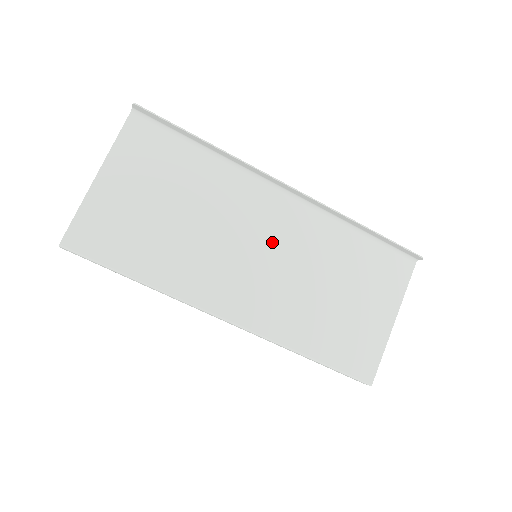
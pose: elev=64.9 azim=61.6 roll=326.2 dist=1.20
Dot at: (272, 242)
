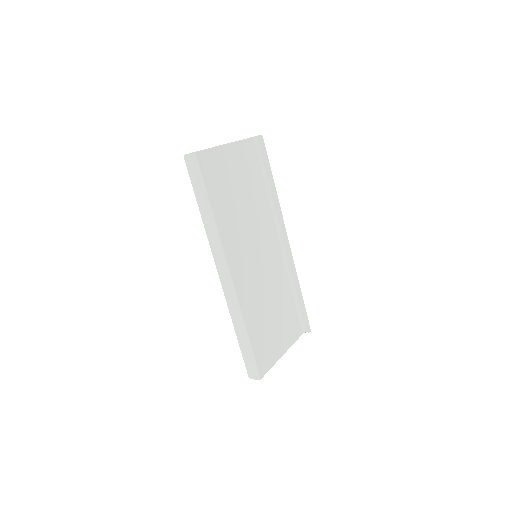
Dot at: (265, 257)
